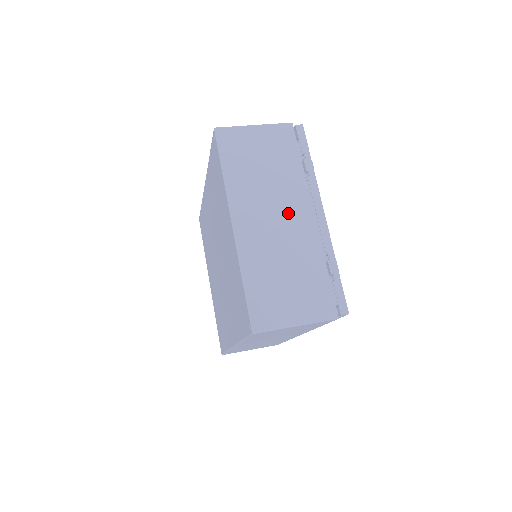
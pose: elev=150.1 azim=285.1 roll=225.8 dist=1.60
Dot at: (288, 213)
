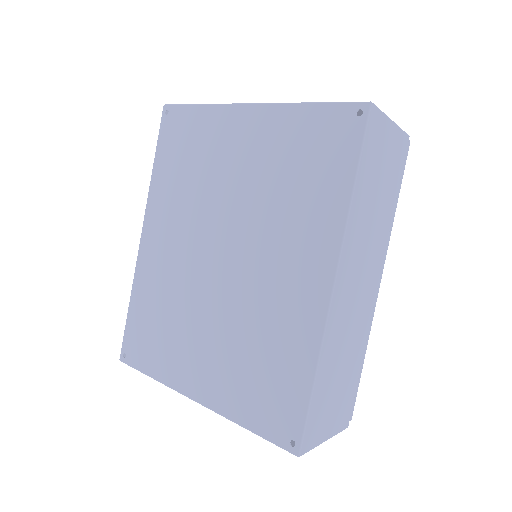
Dot at: occluded
